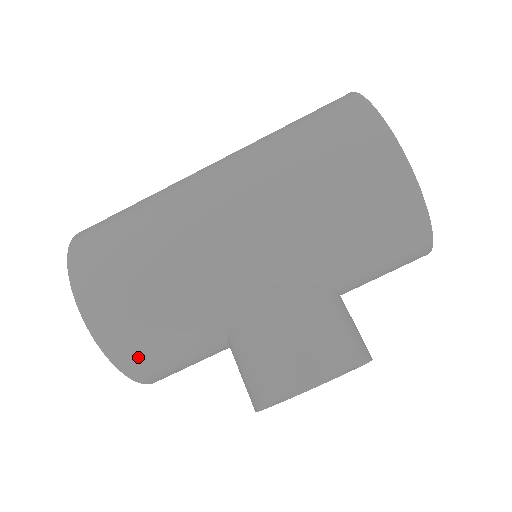
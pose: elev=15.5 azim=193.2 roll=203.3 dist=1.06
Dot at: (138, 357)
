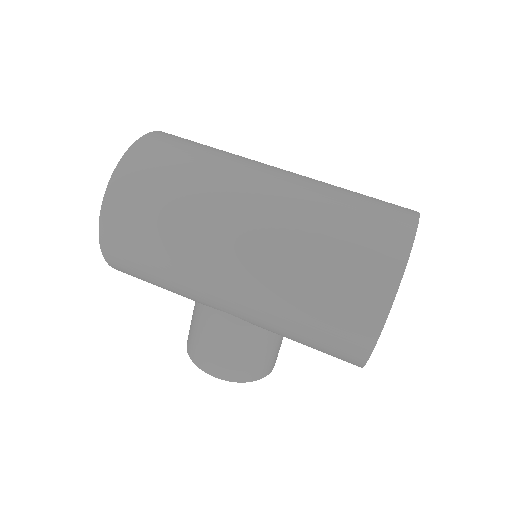
Dot at: occluded
